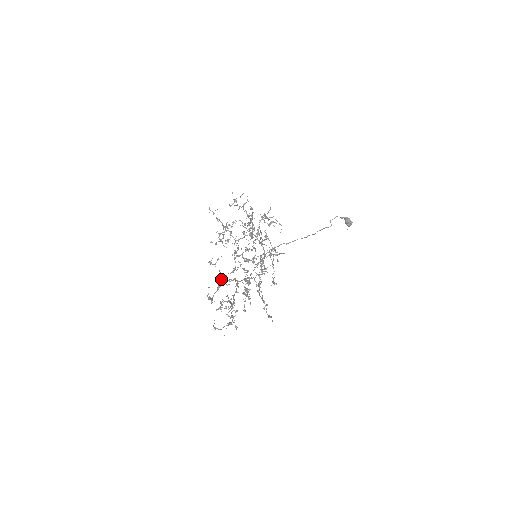
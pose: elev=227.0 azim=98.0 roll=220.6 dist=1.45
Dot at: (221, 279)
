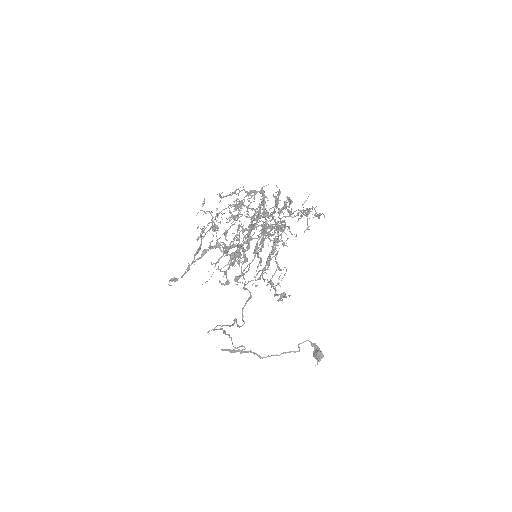
Dot at: occluded
